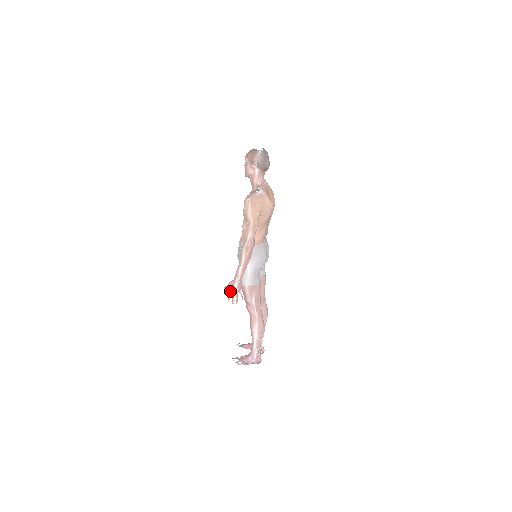
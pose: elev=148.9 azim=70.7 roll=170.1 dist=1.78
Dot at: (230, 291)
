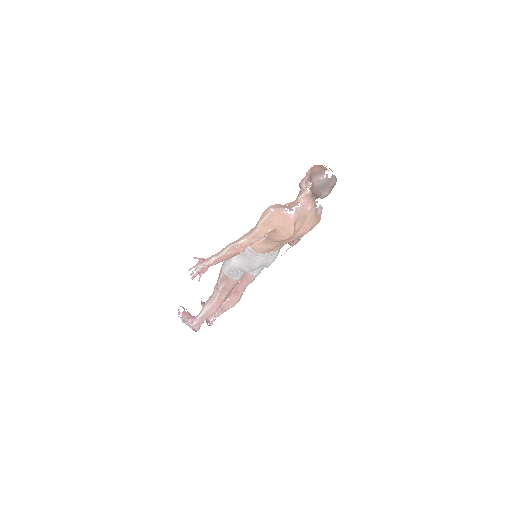
Dot at: (195, 265)
